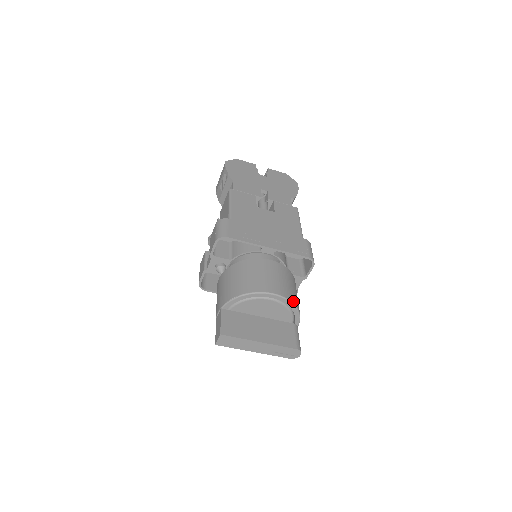
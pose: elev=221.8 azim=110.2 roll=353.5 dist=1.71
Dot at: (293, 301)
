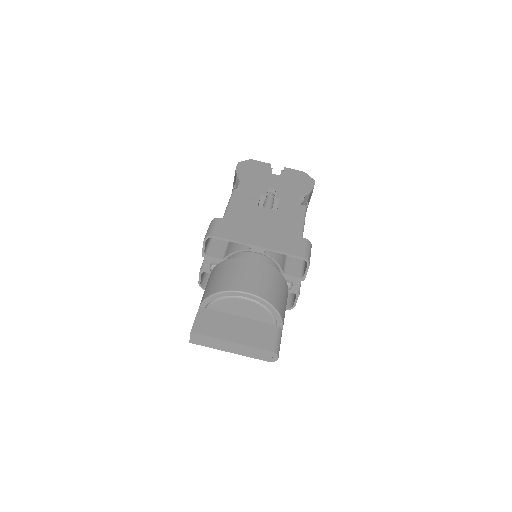
Dot at: (270, 301)
